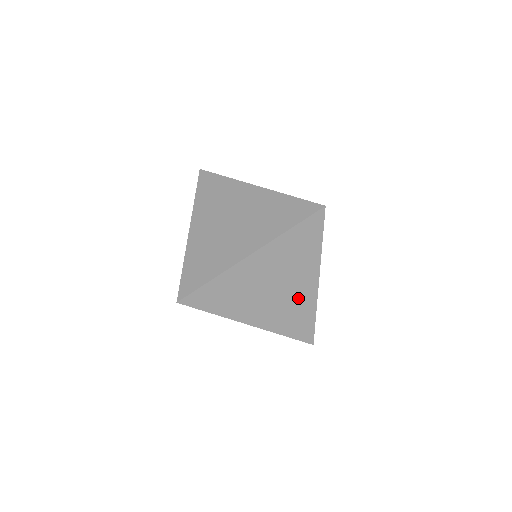
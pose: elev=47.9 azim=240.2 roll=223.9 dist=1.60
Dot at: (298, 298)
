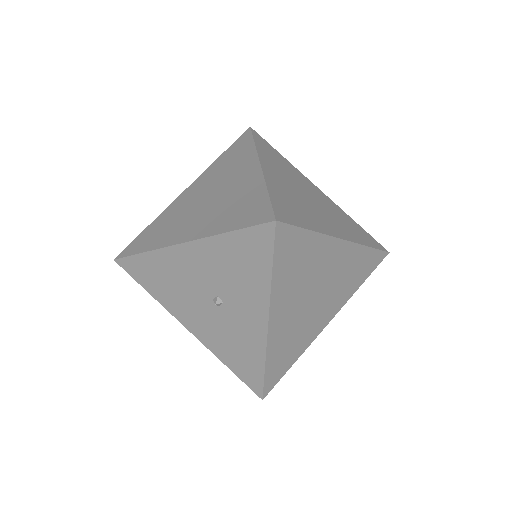
Dot at: (309, 327)
